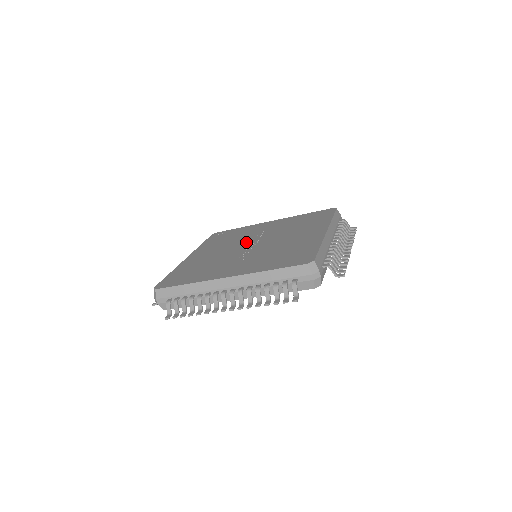
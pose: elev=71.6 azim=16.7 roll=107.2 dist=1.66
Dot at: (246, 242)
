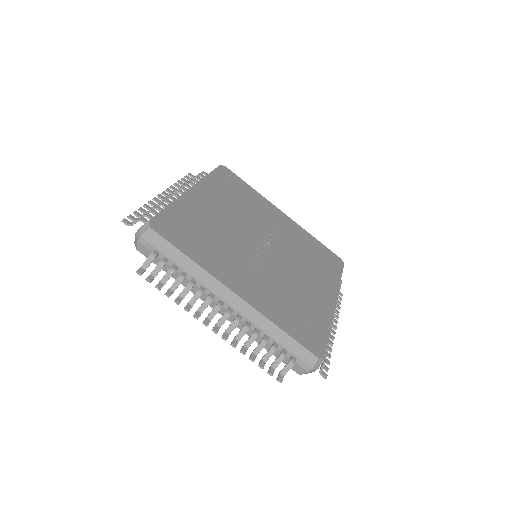
Dot at: (258, 232)
